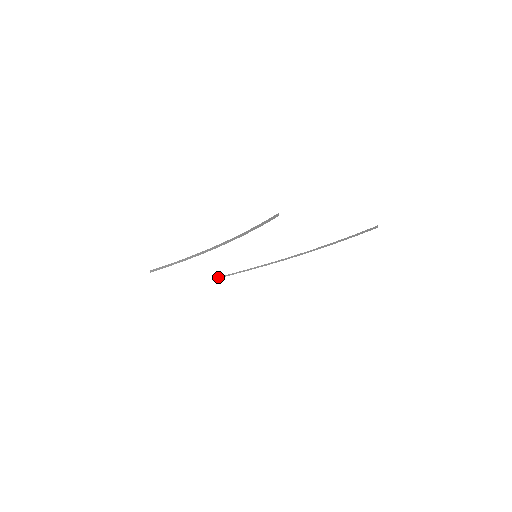
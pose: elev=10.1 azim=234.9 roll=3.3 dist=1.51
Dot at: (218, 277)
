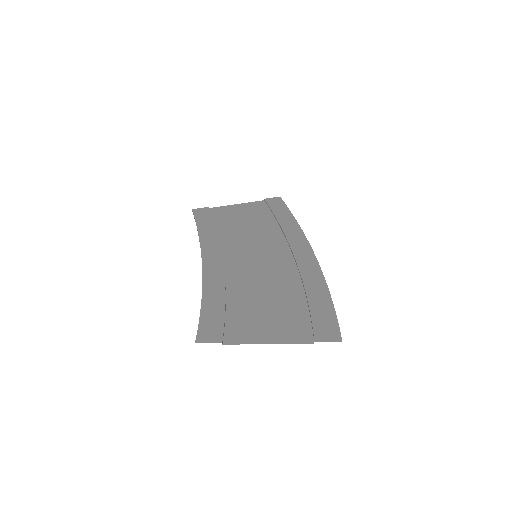
Dot at: (265, 201)
